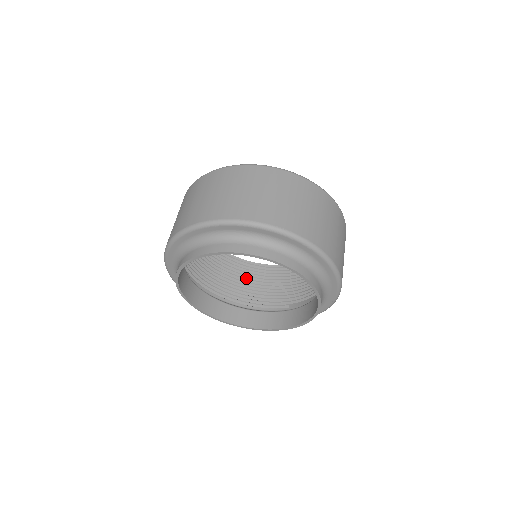
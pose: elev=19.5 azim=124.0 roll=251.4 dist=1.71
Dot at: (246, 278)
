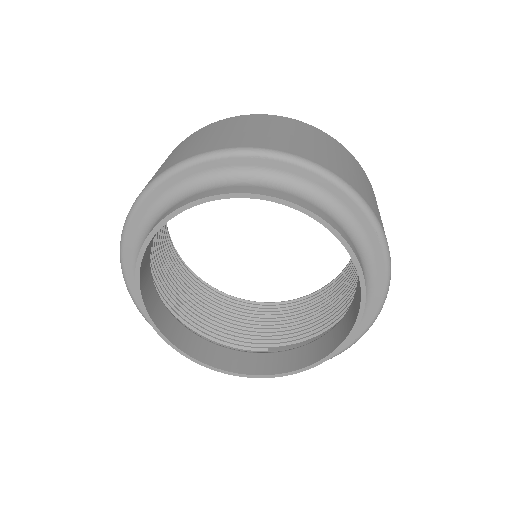
Dot at: (205, 303)
